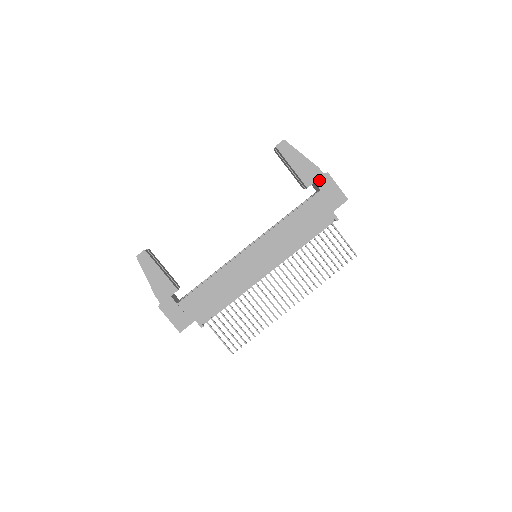
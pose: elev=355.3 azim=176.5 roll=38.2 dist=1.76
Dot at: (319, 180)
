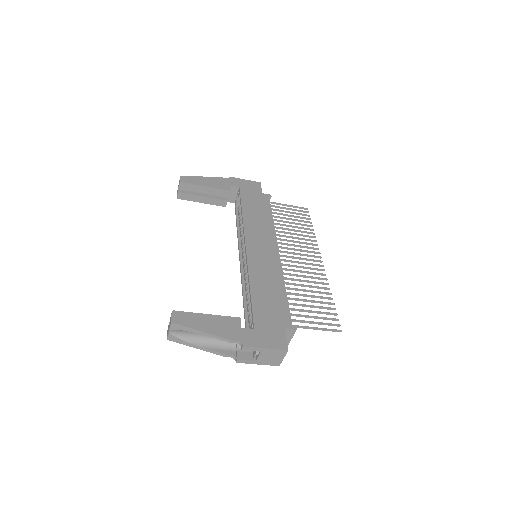
Dot at: (231, 183)
